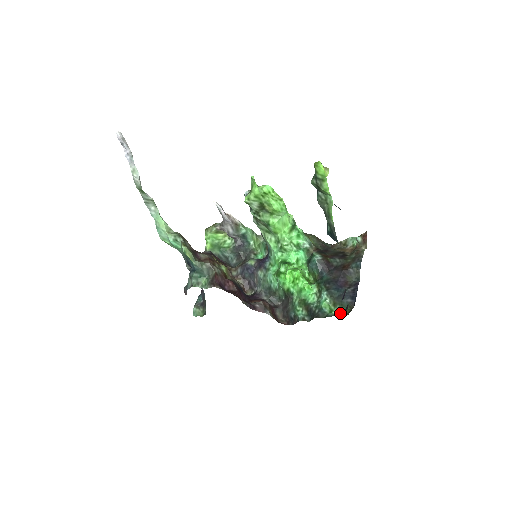
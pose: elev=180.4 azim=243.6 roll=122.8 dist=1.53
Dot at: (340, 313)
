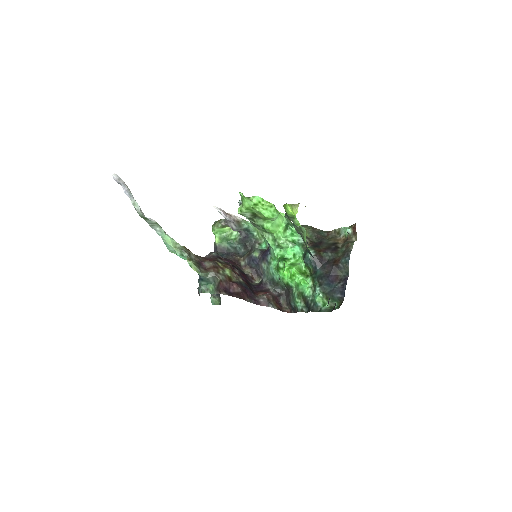
Dot at: (332, 306)
